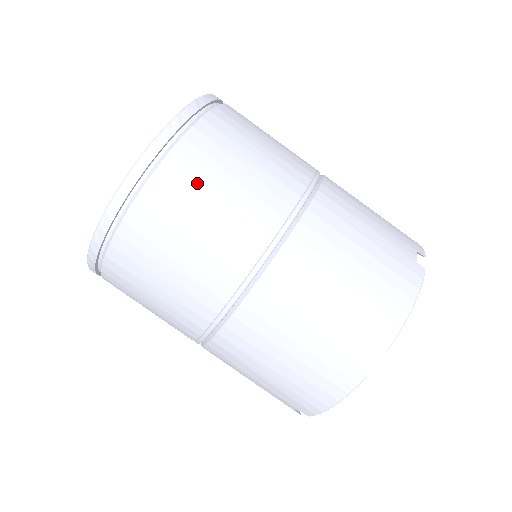
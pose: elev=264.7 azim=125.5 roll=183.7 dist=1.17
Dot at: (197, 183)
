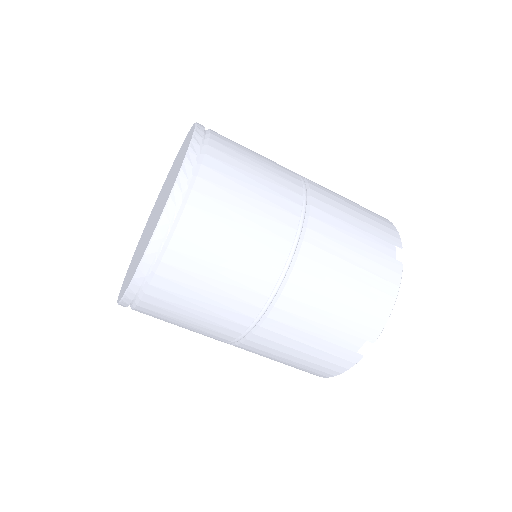
Dot at: (164, 319)
